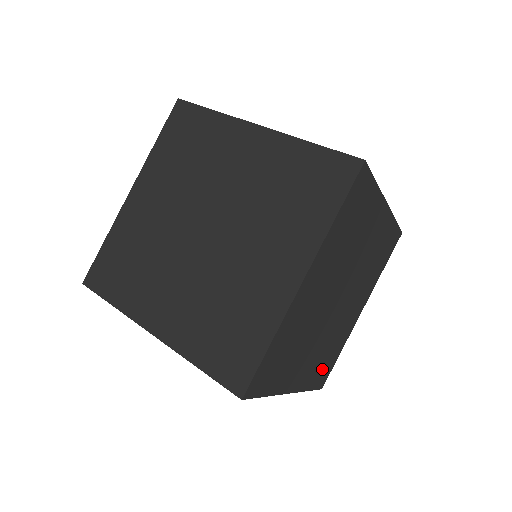
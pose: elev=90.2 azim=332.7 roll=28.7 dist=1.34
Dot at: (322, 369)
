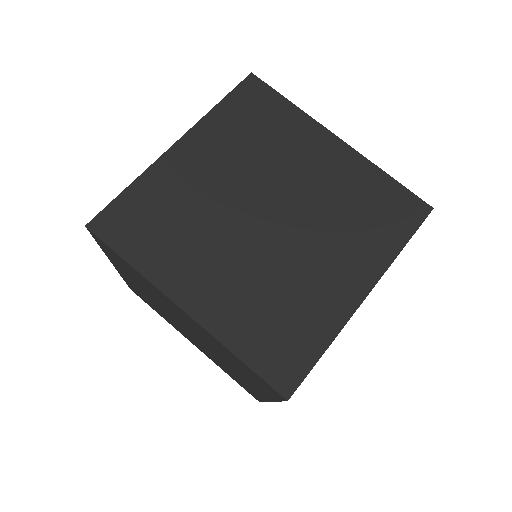
Dot at: occluded
